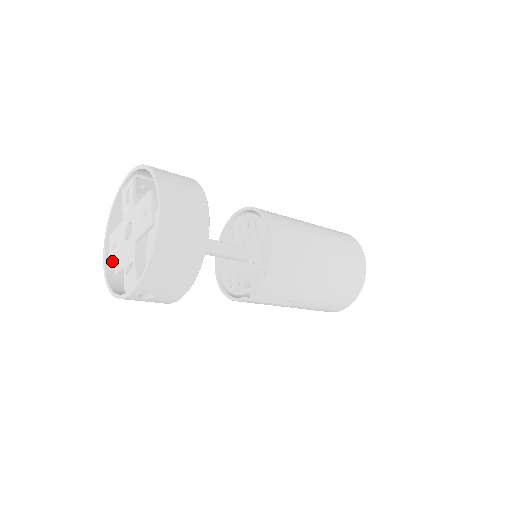
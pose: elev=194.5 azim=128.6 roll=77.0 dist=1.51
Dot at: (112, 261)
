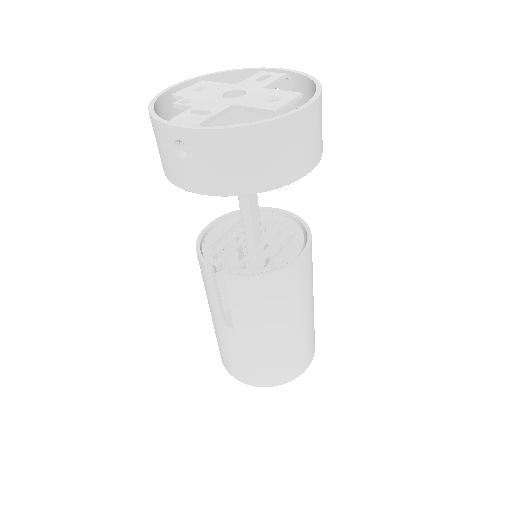
Dot at: (183, 94)
